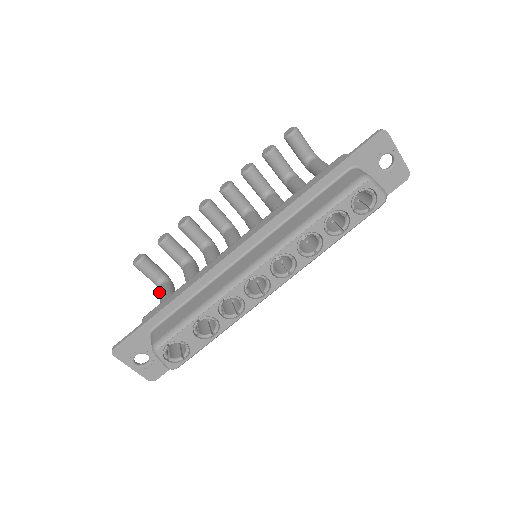
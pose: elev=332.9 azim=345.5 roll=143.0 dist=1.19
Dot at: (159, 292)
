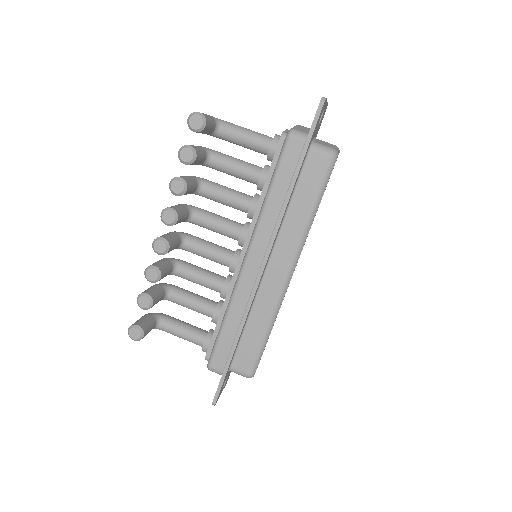
Dot at: (167, 332)
